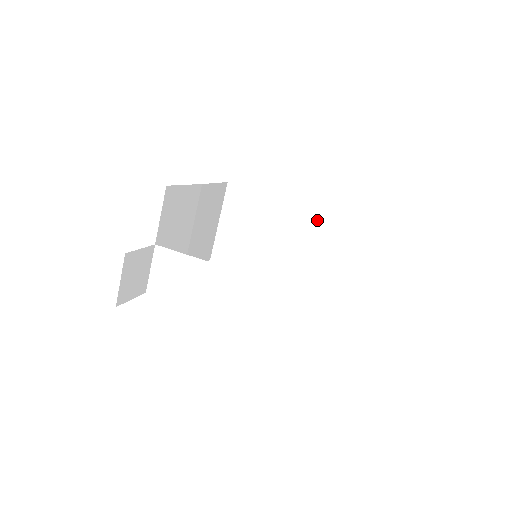
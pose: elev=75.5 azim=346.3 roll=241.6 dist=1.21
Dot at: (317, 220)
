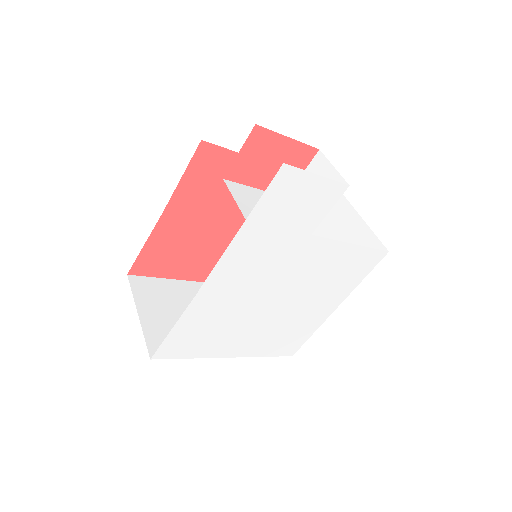
Dot at: occluded
